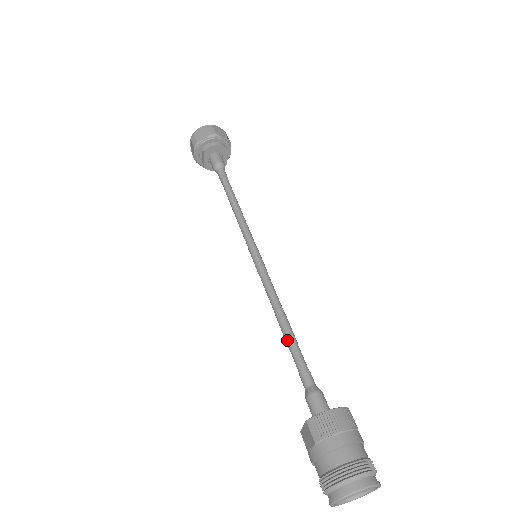
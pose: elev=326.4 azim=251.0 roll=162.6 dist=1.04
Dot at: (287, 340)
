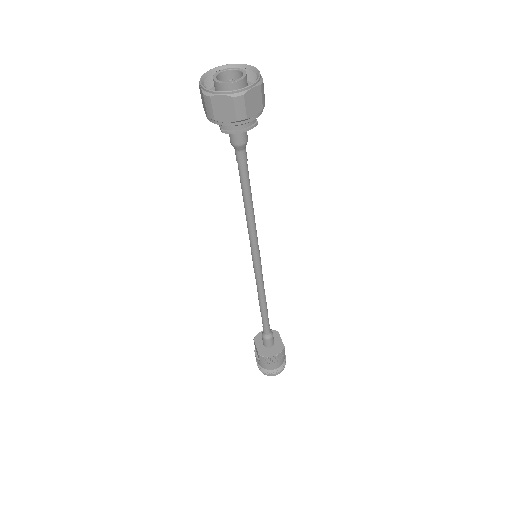
Dot at: (261, 314)
